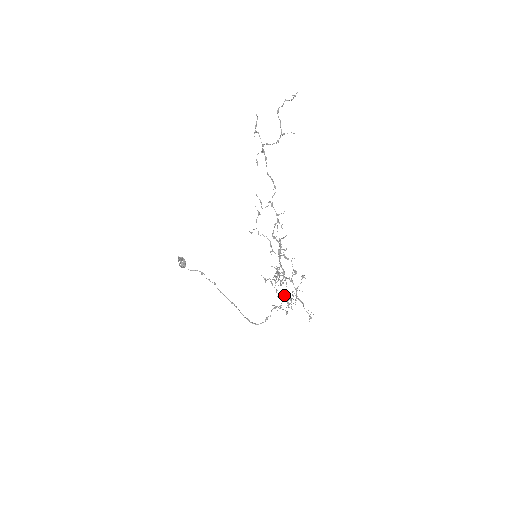
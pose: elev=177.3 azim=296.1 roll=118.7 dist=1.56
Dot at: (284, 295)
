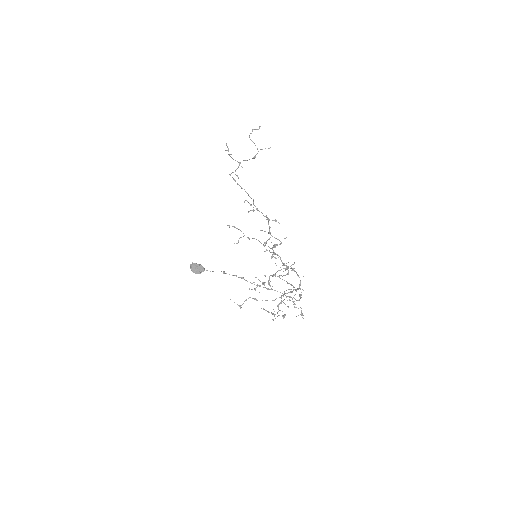
Dot at: occluded
